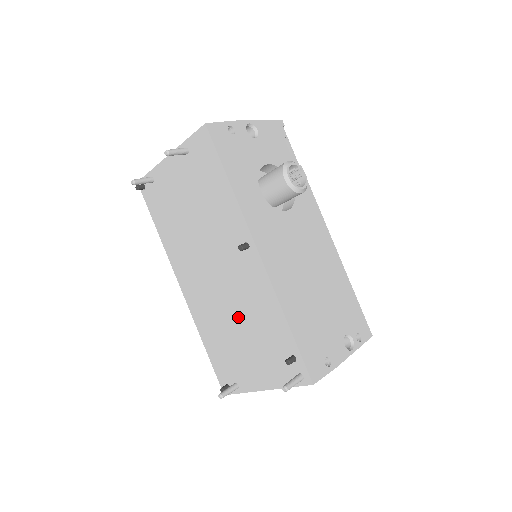
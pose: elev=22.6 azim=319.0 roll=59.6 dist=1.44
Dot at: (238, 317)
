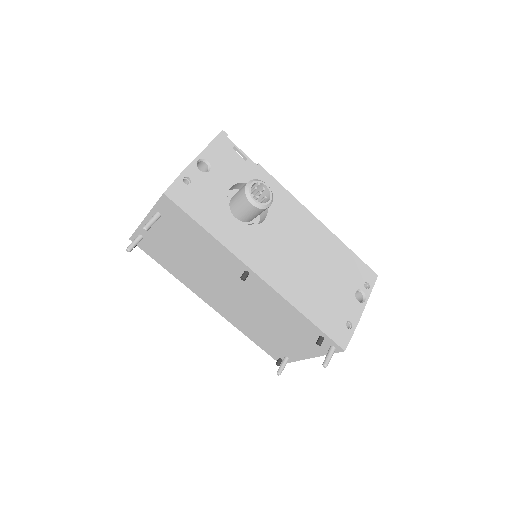
Dot at: (265, 318)
